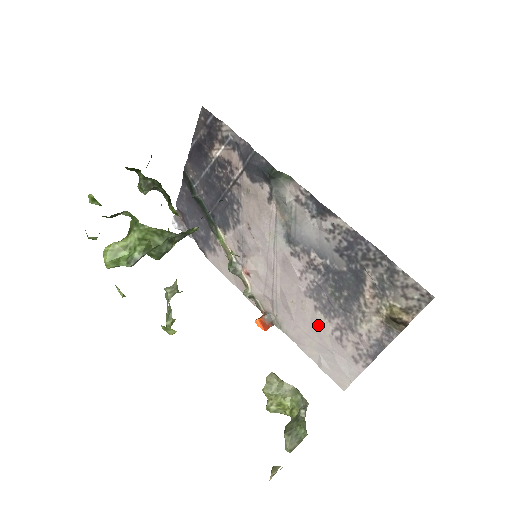
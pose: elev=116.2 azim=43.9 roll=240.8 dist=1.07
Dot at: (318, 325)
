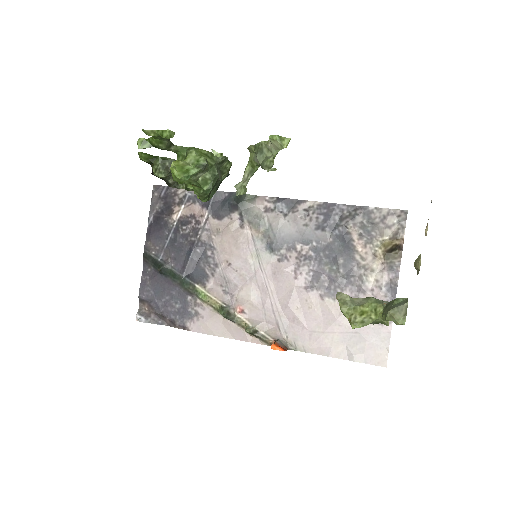
Dot at: (331, 312)
